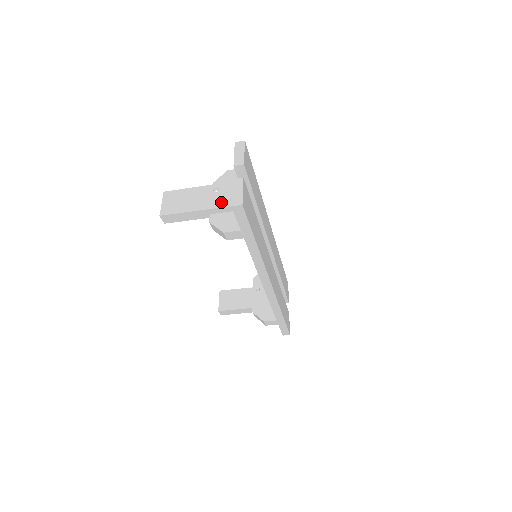
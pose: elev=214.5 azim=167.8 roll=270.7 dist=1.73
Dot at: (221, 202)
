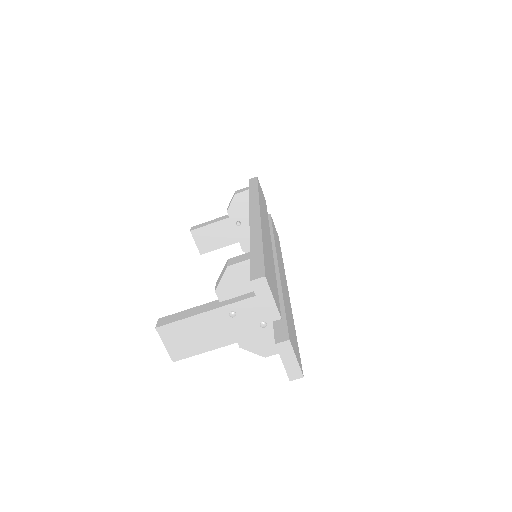
Dot at: (249, 331)
